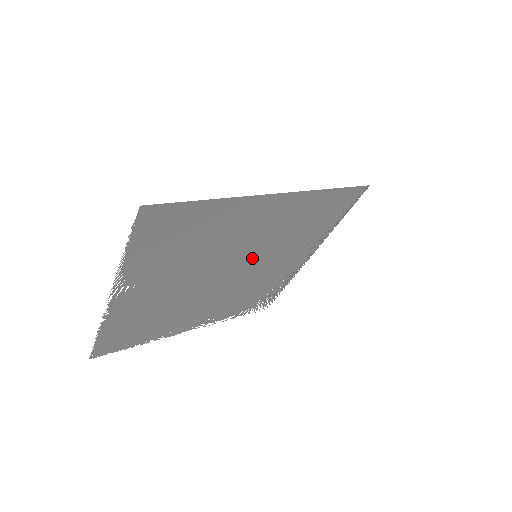
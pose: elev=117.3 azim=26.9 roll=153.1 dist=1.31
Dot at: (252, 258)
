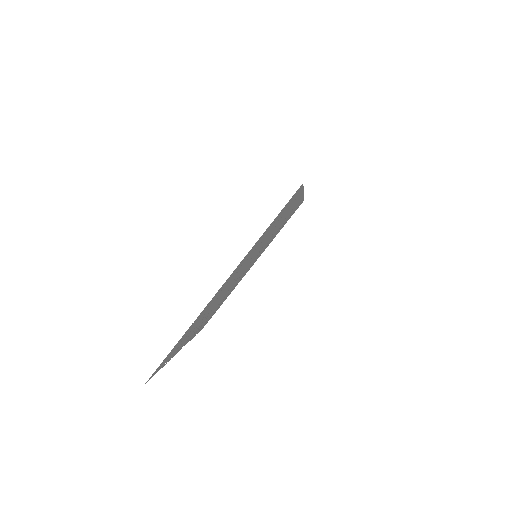
Dot at: occluded
